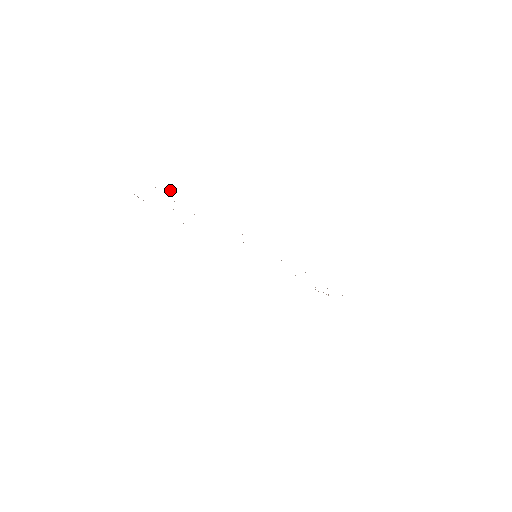
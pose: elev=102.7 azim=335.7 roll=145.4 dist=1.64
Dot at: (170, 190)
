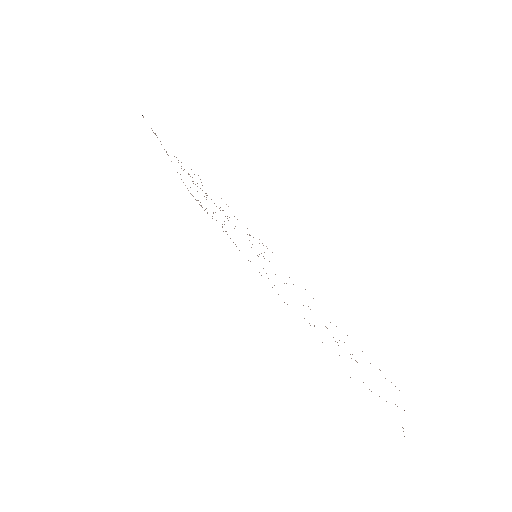
Dot at: occluded
